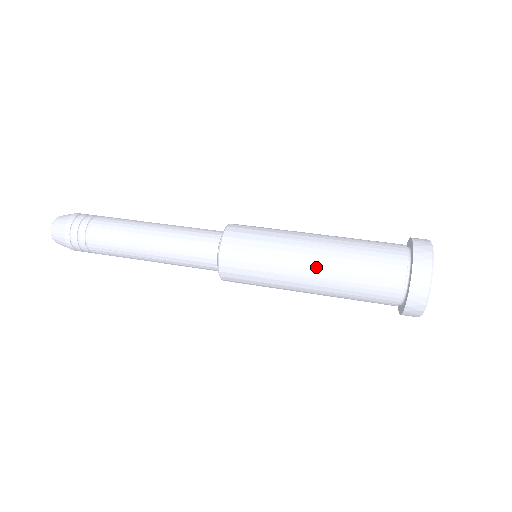
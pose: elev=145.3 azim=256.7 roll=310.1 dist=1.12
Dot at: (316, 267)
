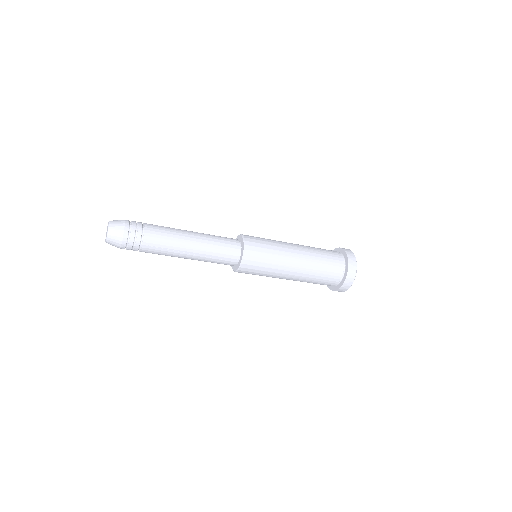
Dot at: (300, 261)
